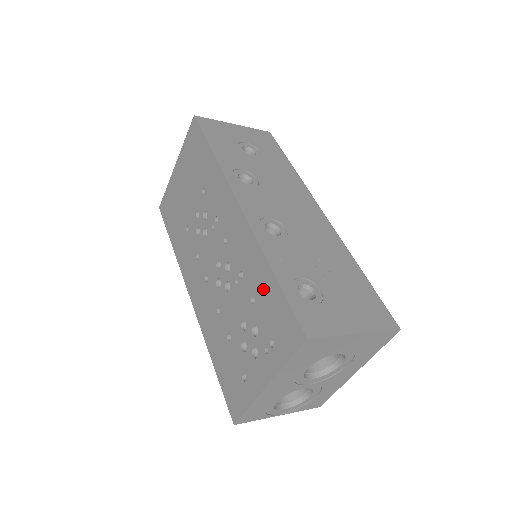
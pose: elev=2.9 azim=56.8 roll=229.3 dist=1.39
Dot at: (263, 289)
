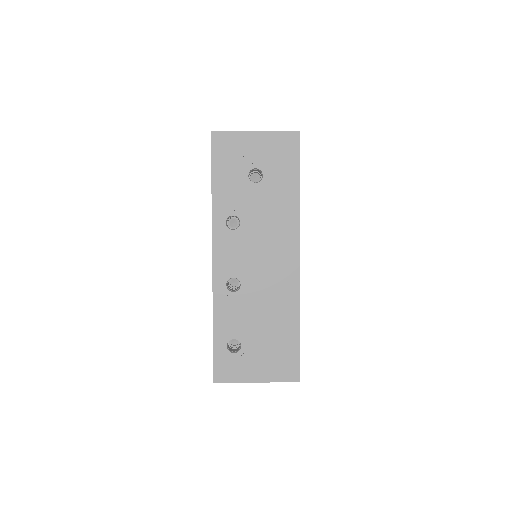
Dot at: occluded
